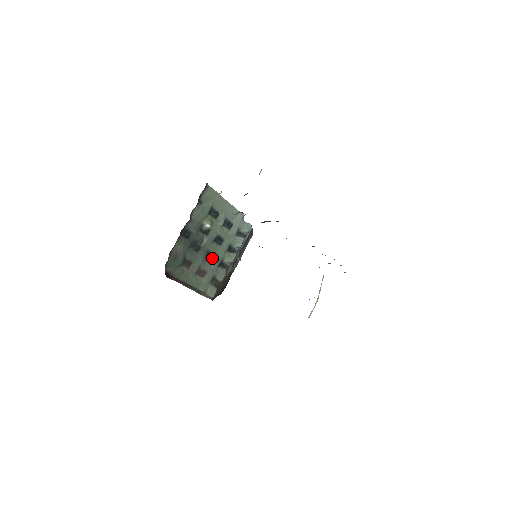
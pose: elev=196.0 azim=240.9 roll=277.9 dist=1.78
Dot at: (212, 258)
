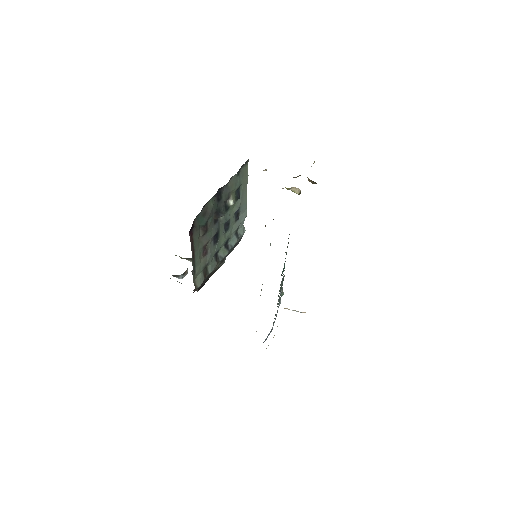
Dot at: (216, 241)
